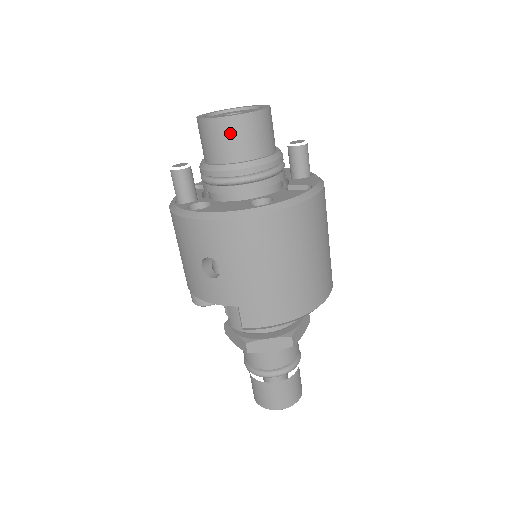
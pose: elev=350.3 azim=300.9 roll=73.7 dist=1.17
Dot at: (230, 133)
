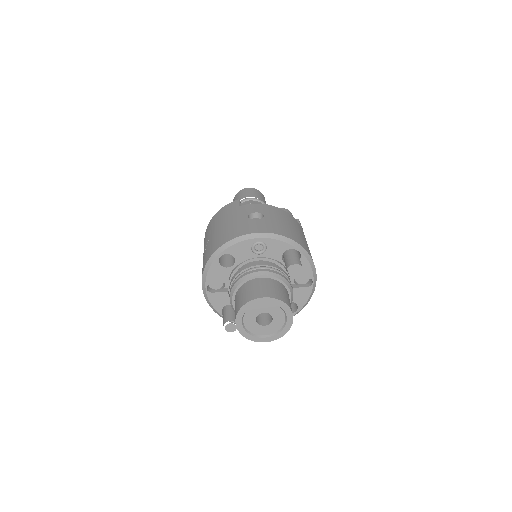
Dot at: occluded
